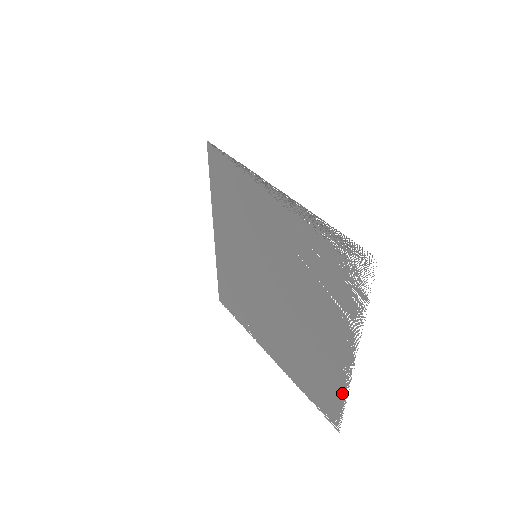
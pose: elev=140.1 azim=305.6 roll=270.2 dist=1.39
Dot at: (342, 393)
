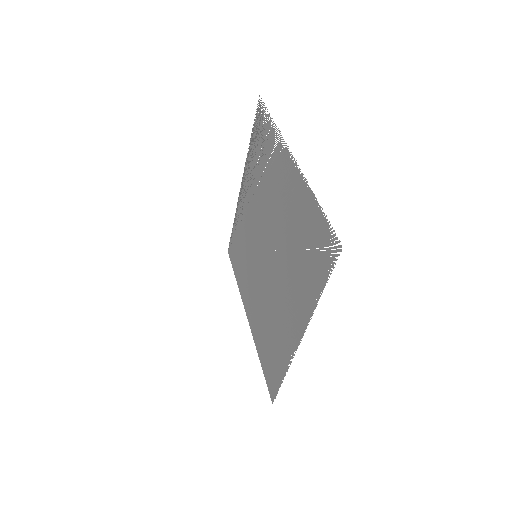
Dot at: (311, 199)
